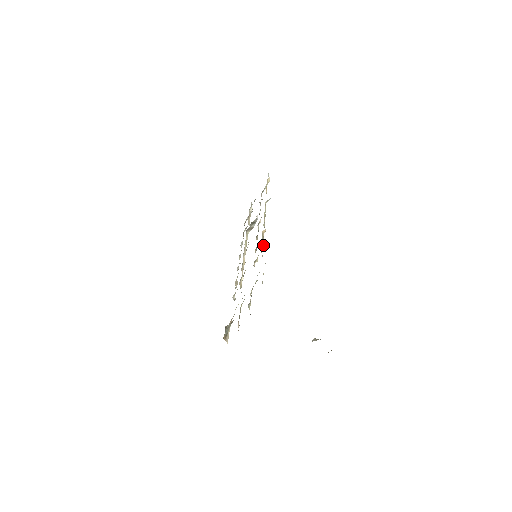
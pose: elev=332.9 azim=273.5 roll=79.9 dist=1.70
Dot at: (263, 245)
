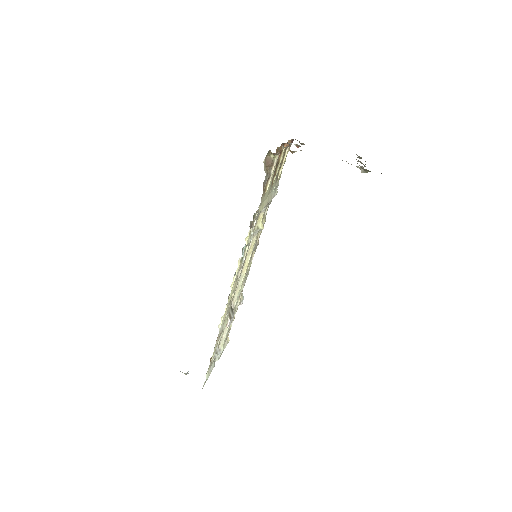
Dot at: (265, 218)
